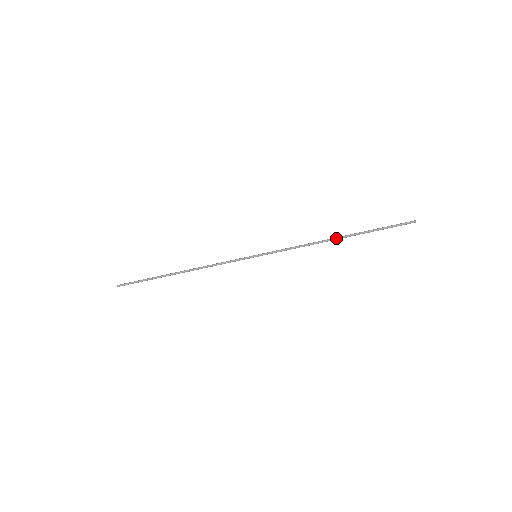
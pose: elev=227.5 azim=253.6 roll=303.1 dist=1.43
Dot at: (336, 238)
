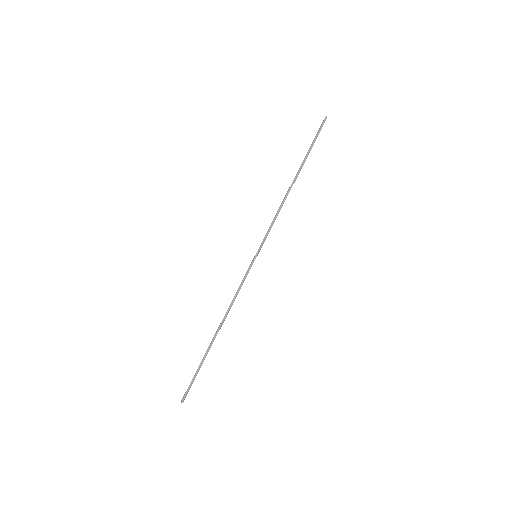
Dot at: (292, 182)
